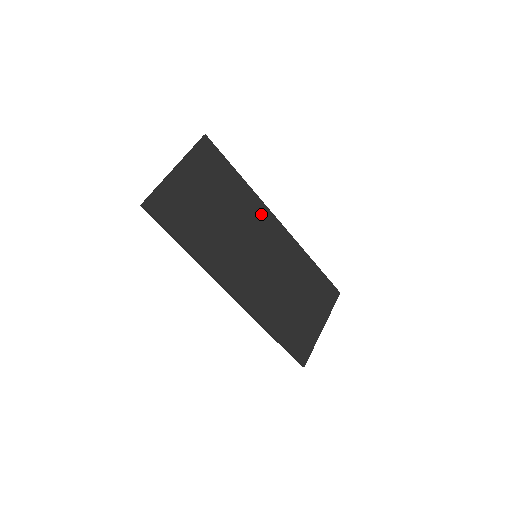
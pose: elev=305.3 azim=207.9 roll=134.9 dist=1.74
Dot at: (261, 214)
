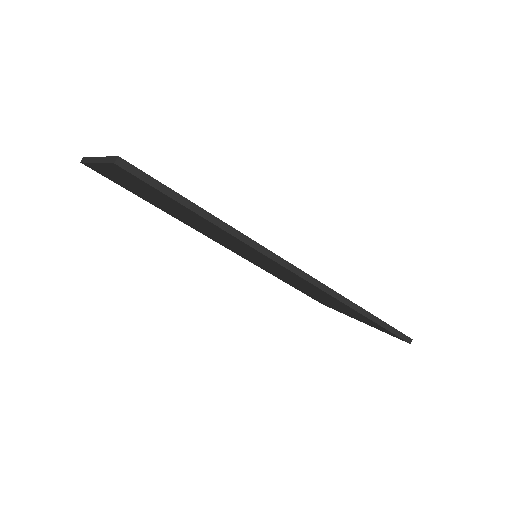
Dot at: occluded
